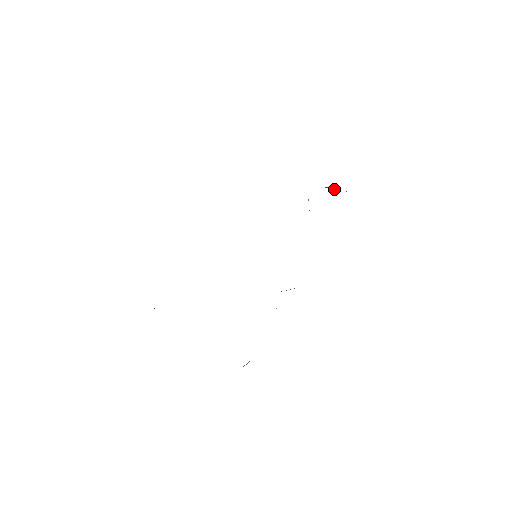
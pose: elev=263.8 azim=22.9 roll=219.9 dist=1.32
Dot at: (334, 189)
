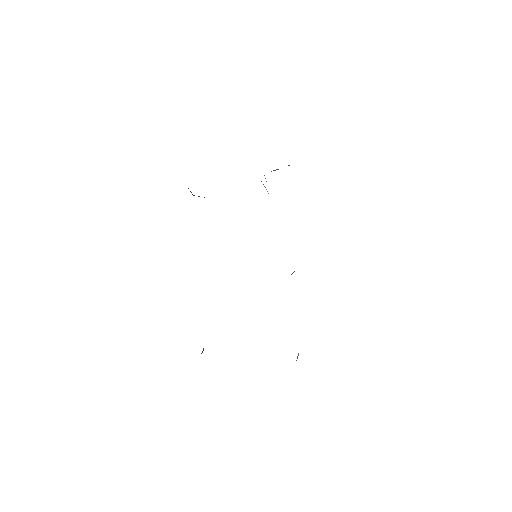
Dot at: occluded
